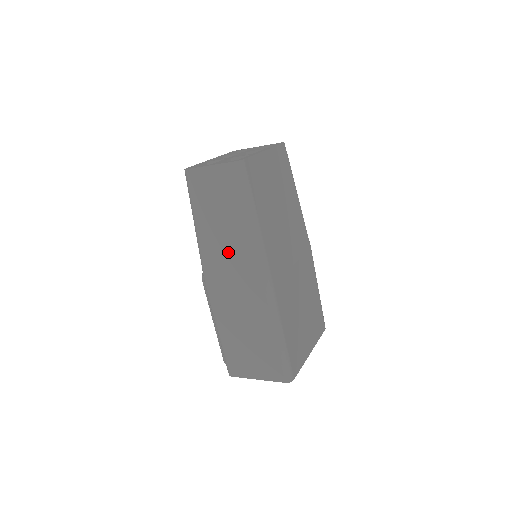
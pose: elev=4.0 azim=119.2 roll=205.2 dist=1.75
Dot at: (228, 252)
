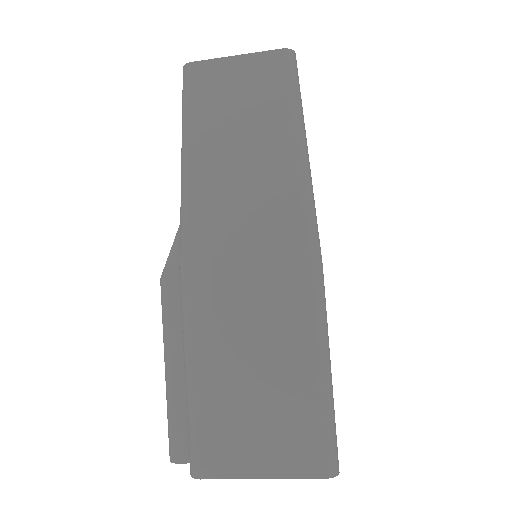
Dot at: (244, 200)
